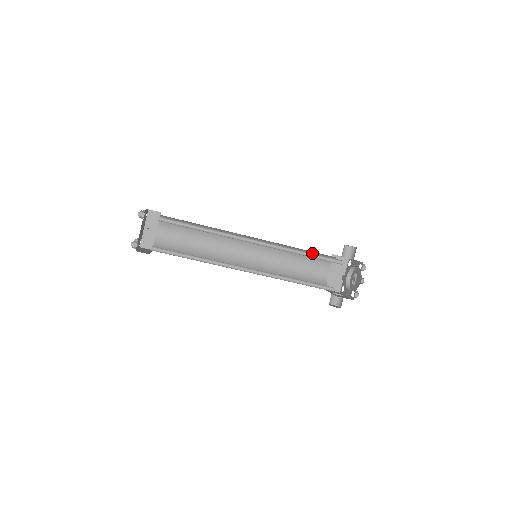
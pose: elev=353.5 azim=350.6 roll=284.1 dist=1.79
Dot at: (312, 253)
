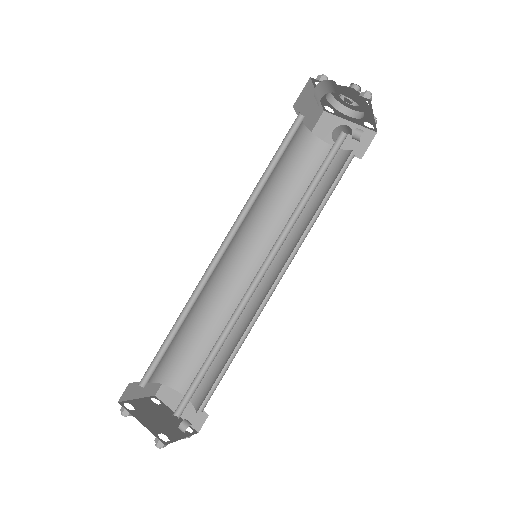
Dot at: (313, 181)
